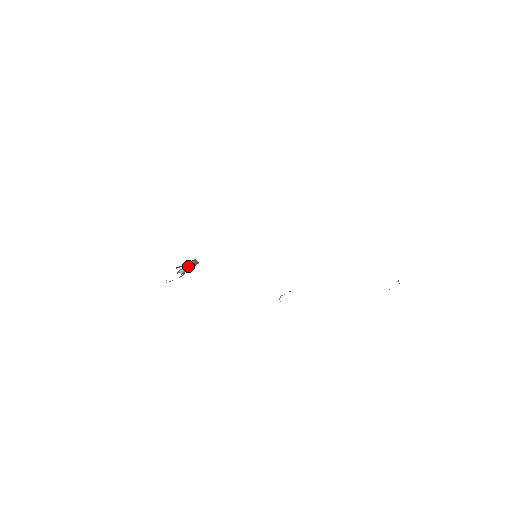
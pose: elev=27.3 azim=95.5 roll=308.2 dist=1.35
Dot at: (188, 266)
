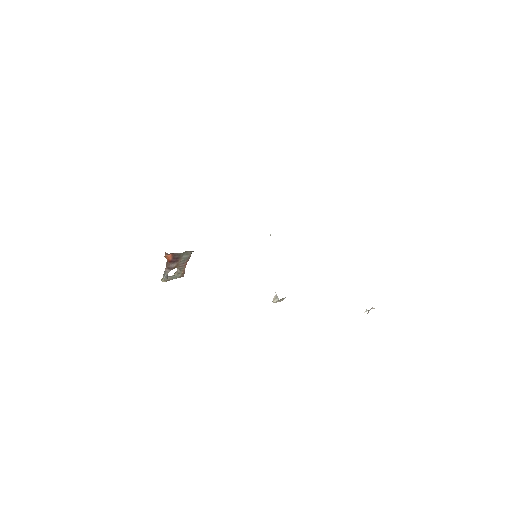
Dot at: occluded
